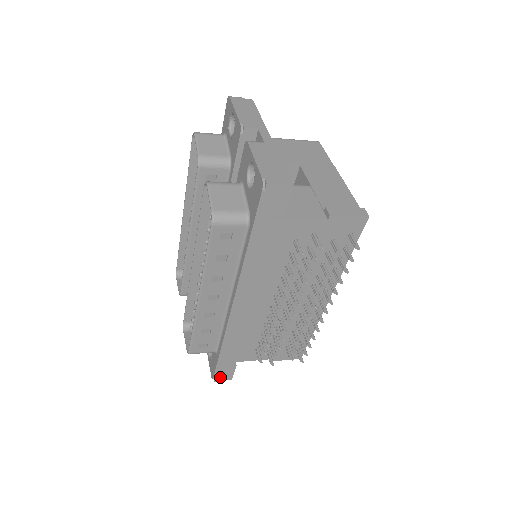
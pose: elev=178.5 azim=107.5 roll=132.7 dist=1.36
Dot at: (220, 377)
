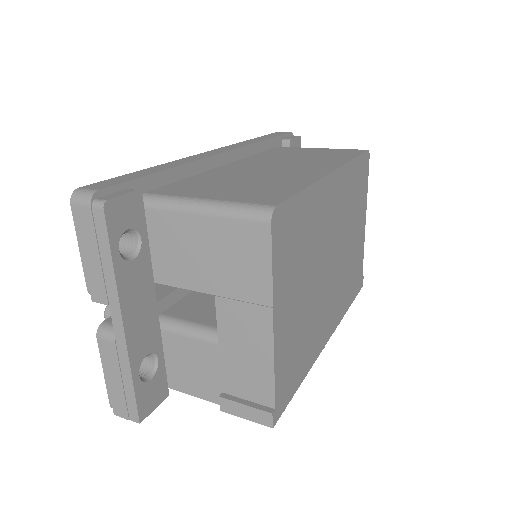
Dot at: occluded
